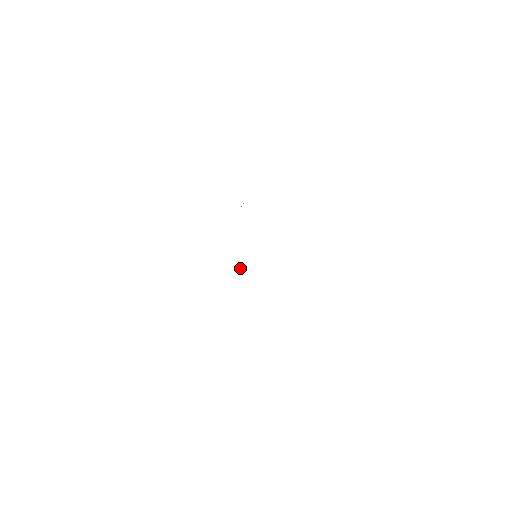
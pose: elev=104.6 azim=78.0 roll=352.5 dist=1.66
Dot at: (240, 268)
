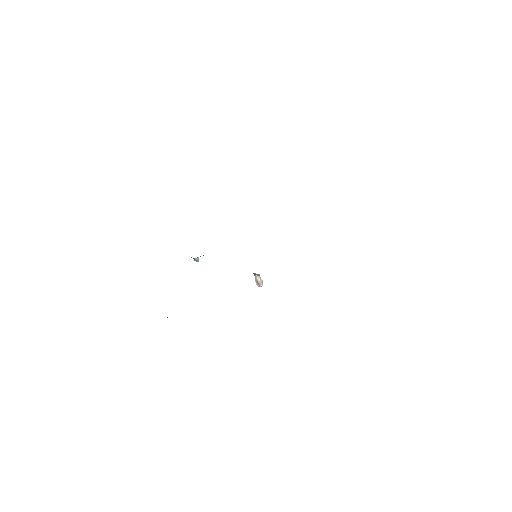
Dot at: (258, 282)
